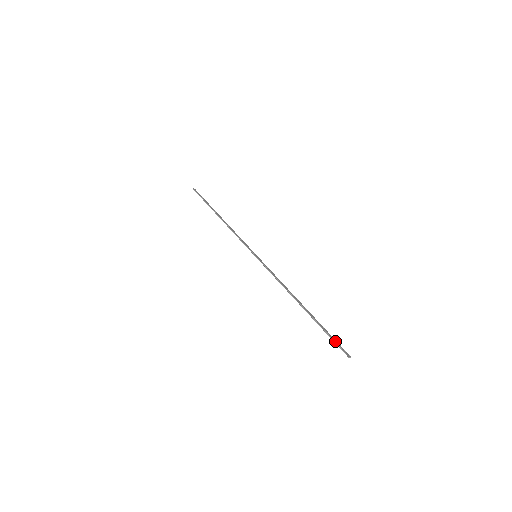
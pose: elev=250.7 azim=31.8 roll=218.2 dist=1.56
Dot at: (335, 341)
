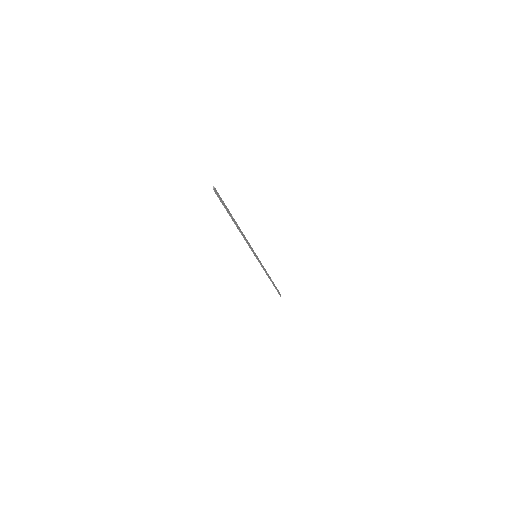
Dot at: (279, 293)
